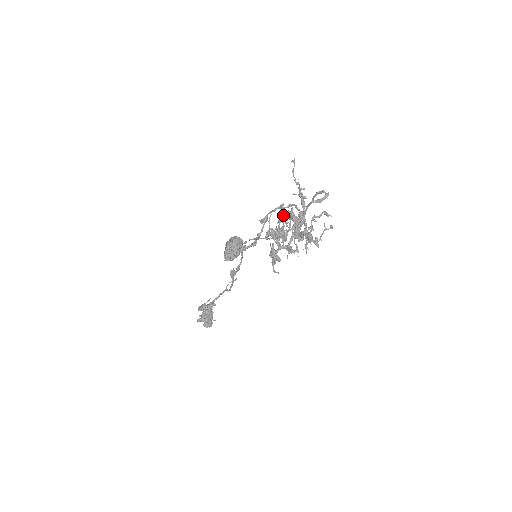
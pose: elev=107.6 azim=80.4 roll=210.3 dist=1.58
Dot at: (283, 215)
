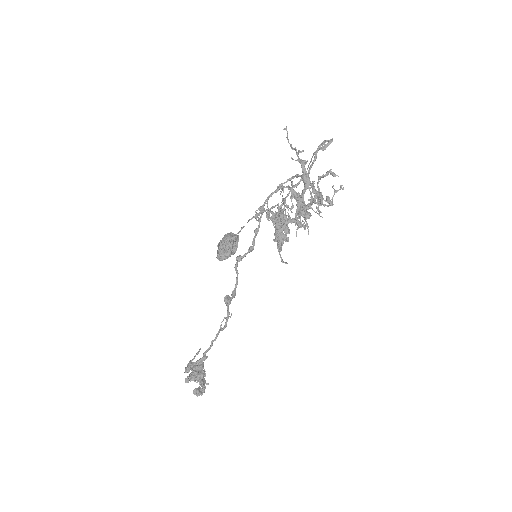
Dot at: (283, 190)
